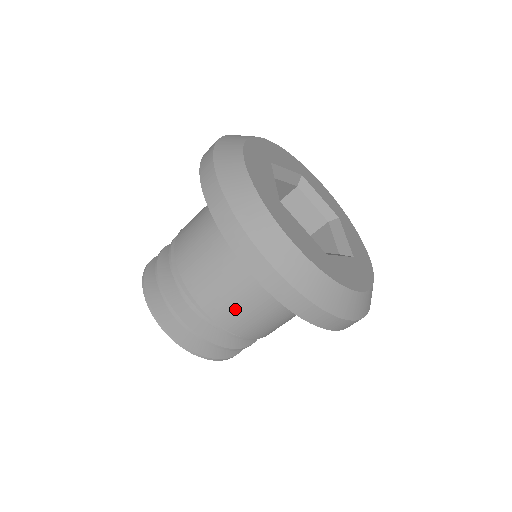
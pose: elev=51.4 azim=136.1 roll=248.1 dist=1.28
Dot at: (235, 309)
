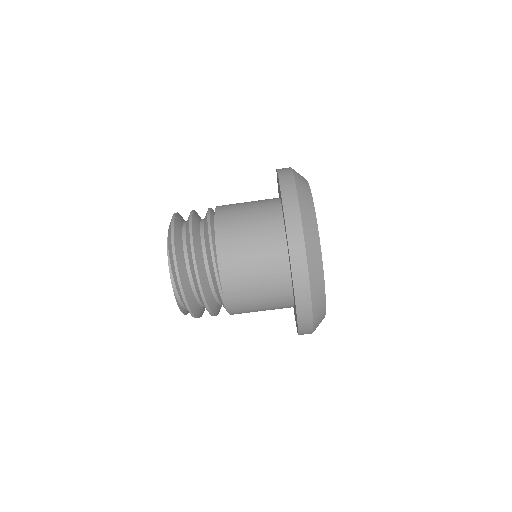
Dot at: (238, 248)
